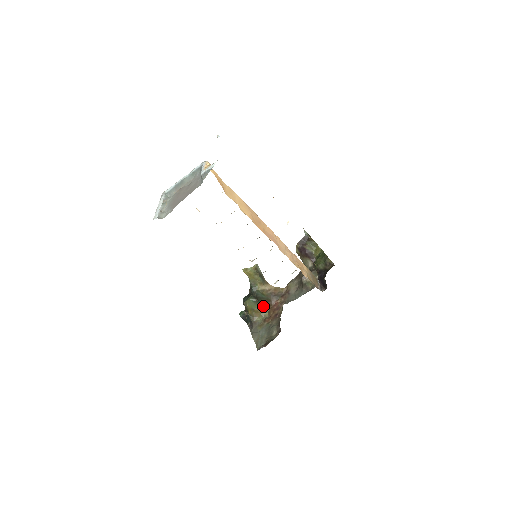
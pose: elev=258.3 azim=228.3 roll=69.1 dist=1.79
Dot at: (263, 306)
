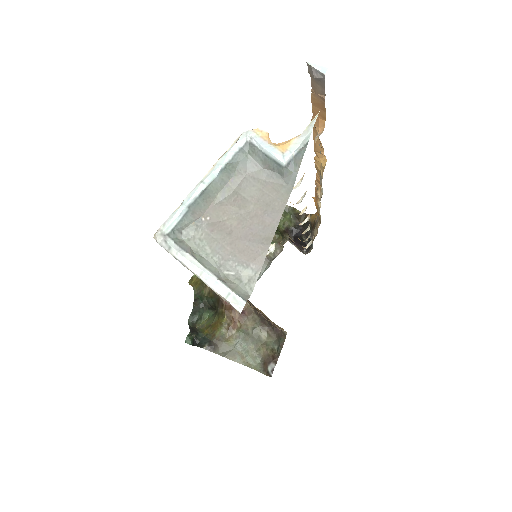
Dot at: (219, 312)
